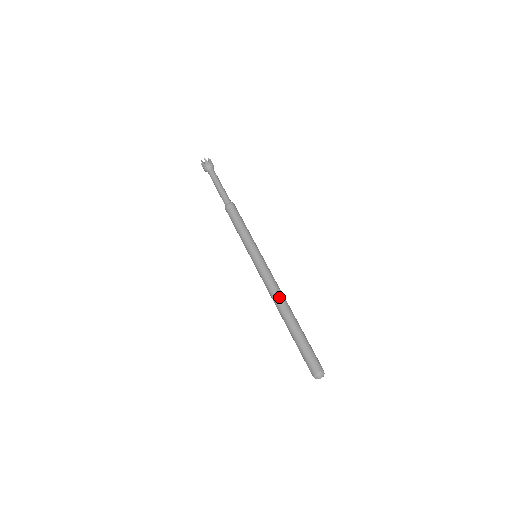
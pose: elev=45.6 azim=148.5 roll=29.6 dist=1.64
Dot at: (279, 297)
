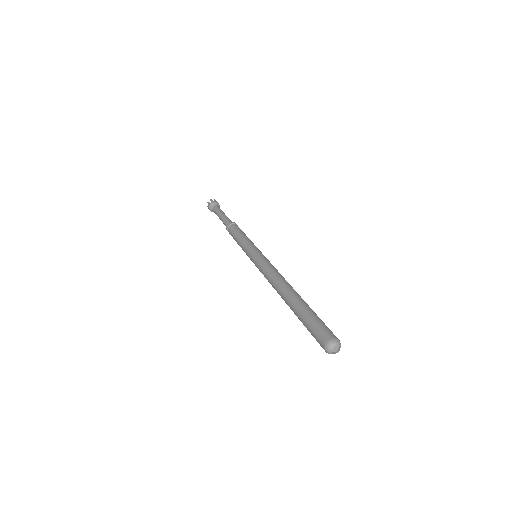
Dot at: (280, 279)
